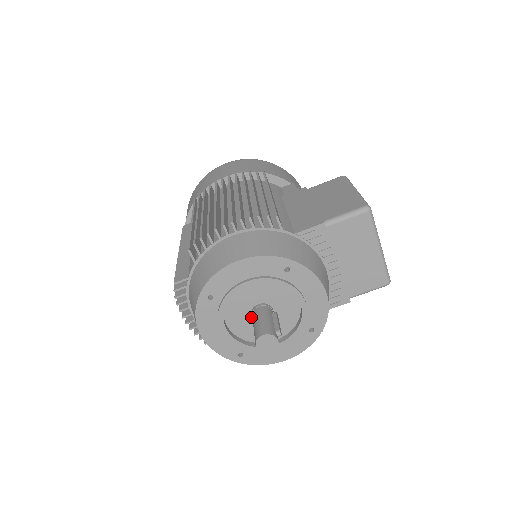
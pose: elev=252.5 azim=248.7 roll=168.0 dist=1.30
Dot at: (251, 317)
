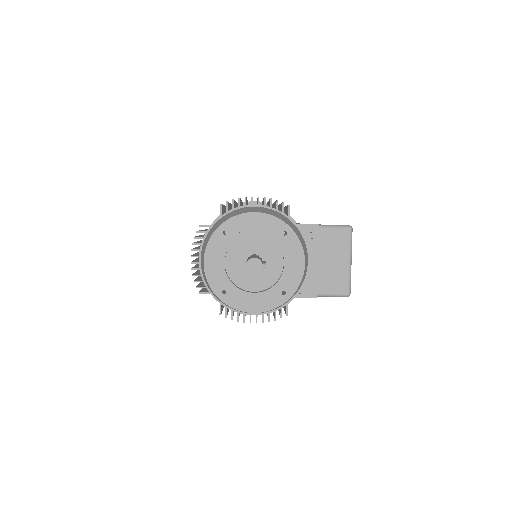
Dot at: (245, 263)
